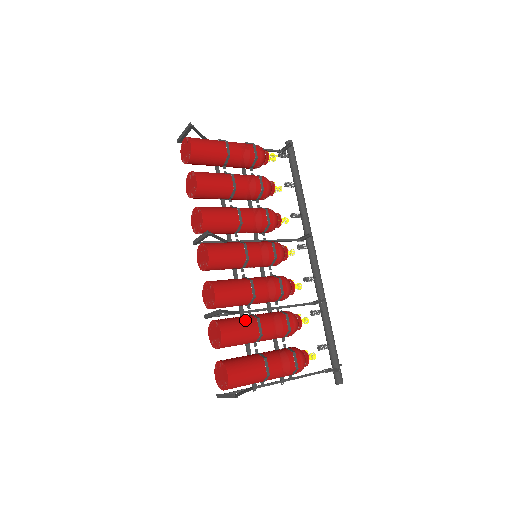
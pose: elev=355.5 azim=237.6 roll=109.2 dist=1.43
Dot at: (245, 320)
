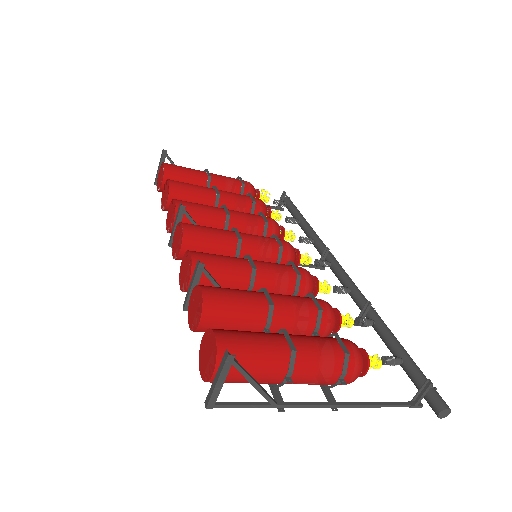
Dot at: (243, 290)
